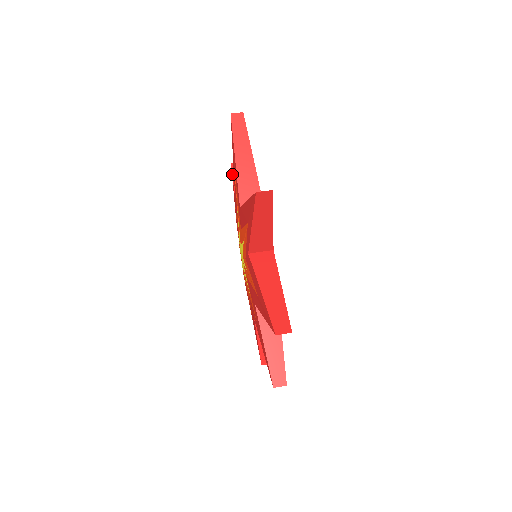
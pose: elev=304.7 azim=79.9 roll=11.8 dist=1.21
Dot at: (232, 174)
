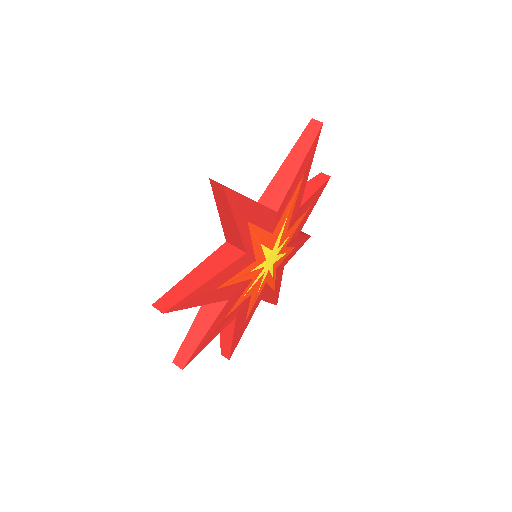
Dot at: (309, 180)
